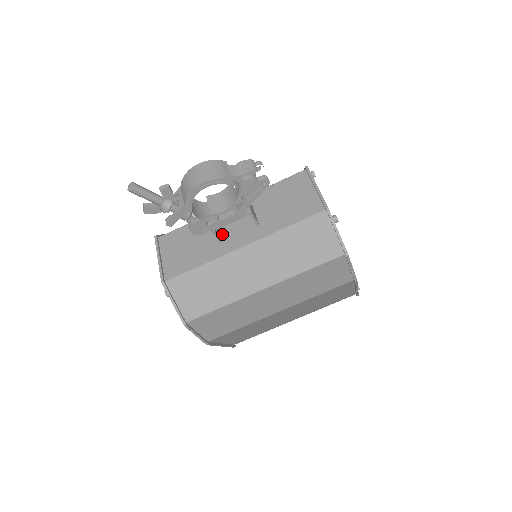
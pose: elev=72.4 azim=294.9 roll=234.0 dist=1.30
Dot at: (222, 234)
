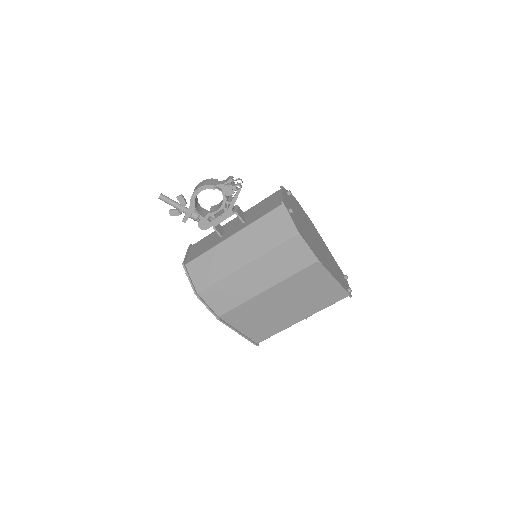
Dot at: (224, 233)
